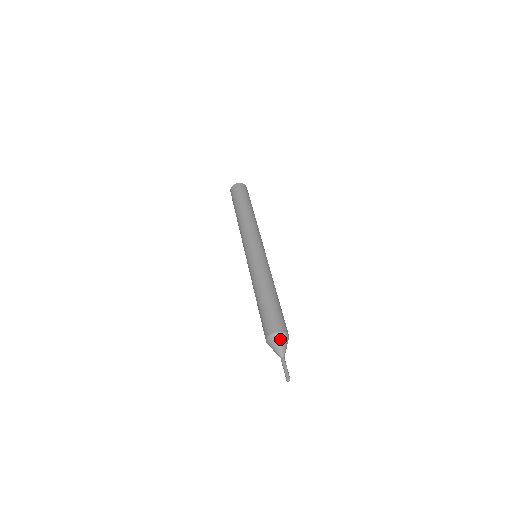
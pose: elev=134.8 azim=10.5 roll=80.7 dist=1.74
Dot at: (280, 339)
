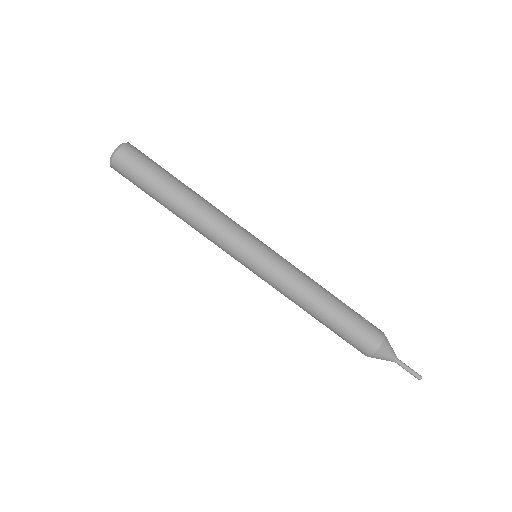
Dot at: (383, 354)
